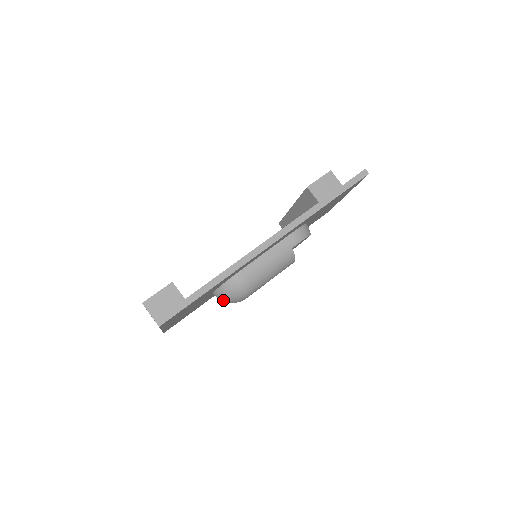
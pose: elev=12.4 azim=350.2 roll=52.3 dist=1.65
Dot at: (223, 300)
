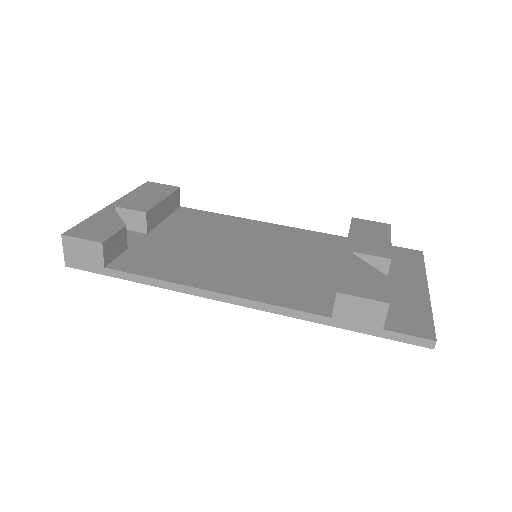
Dot at: occluded
